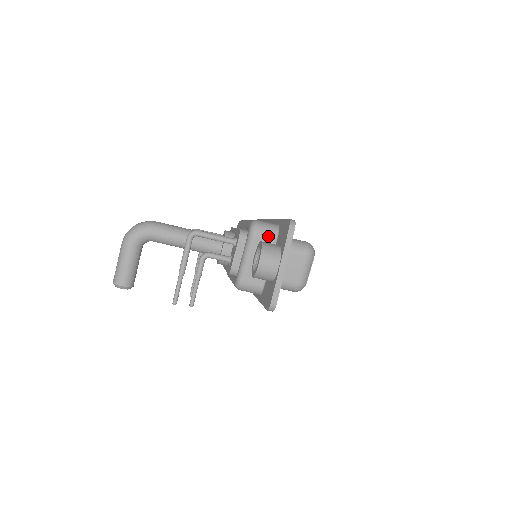
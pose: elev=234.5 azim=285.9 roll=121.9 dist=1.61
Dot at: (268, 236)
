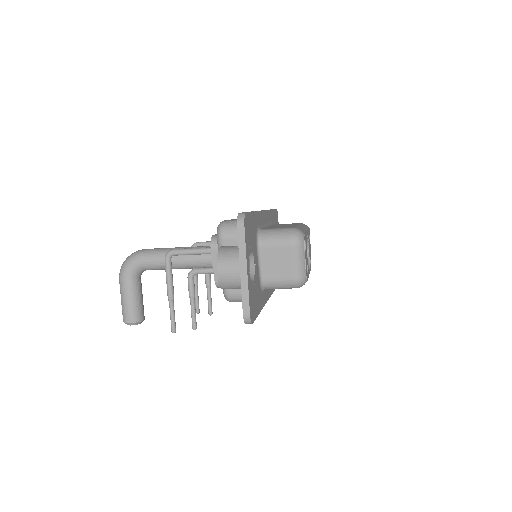
Dot at: (236, 236)
